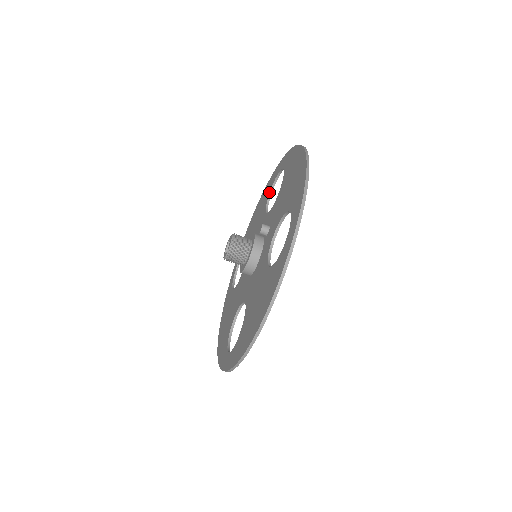
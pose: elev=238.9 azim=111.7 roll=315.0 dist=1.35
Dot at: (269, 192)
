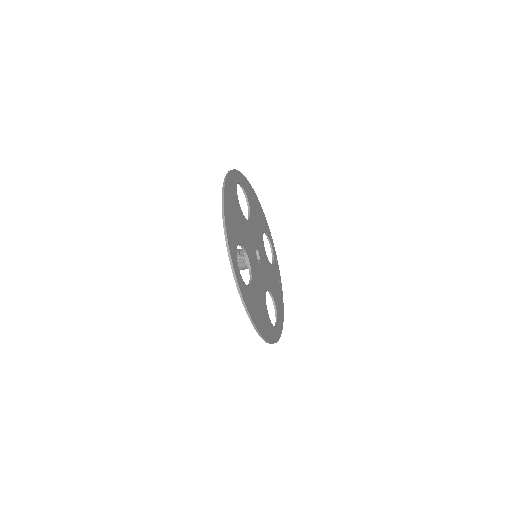
Dot at: (245, 196)
